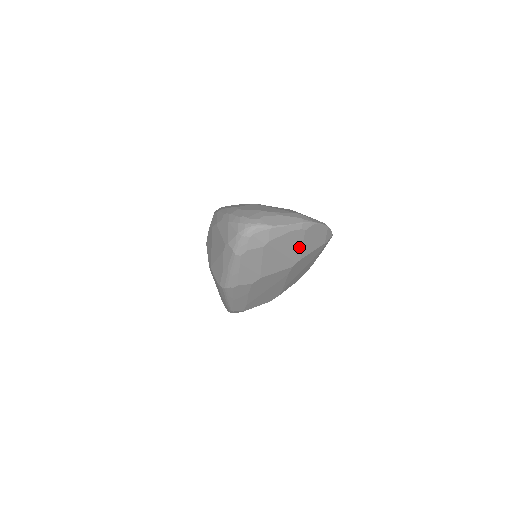
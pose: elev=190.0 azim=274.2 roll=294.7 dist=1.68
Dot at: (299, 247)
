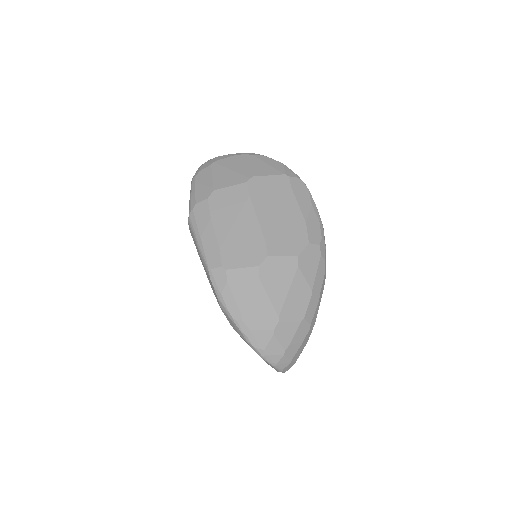
Dot at: (248, 167)
